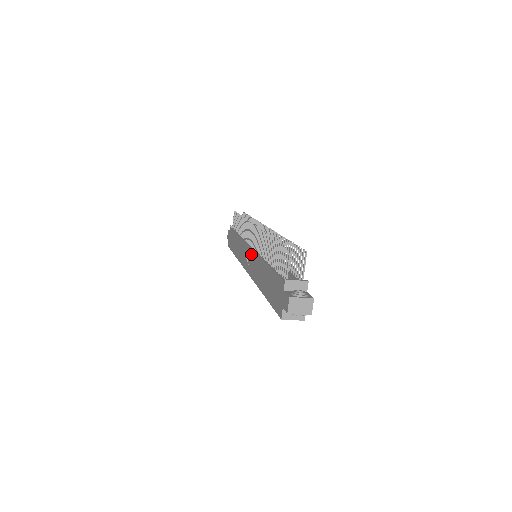
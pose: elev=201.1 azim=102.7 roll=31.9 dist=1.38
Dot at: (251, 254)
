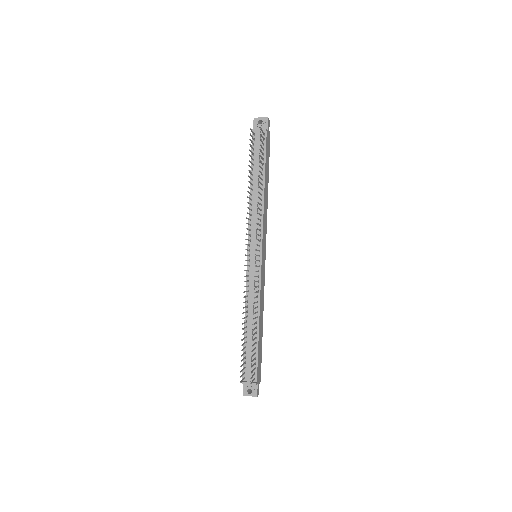
Dot at: (247, 272)
